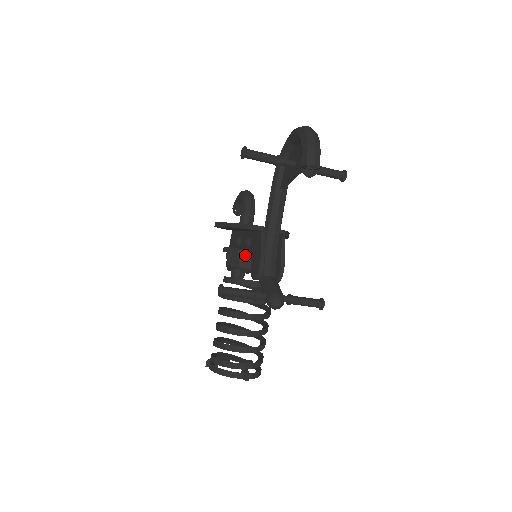
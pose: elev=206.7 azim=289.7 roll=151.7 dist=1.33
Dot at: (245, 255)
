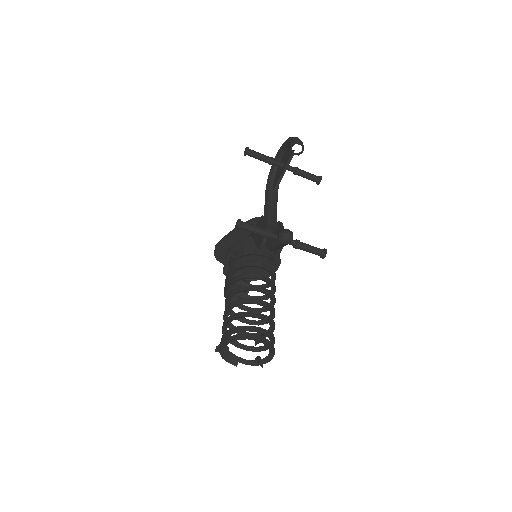
Dot at: (249, 243)
